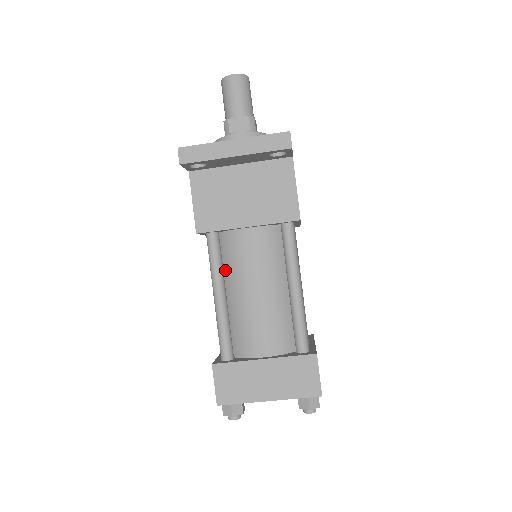
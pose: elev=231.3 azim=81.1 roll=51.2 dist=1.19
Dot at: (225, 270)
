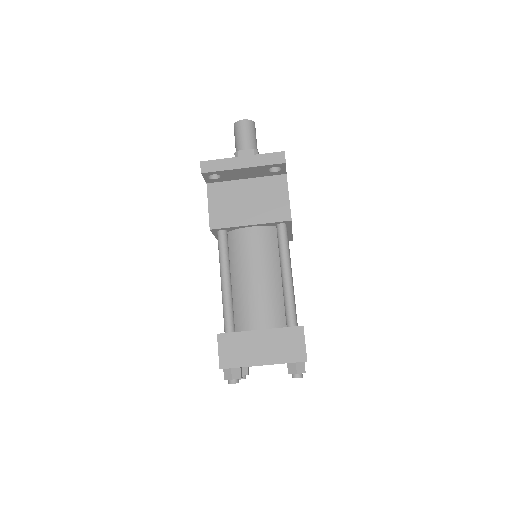
Dot at: (231, 261)
